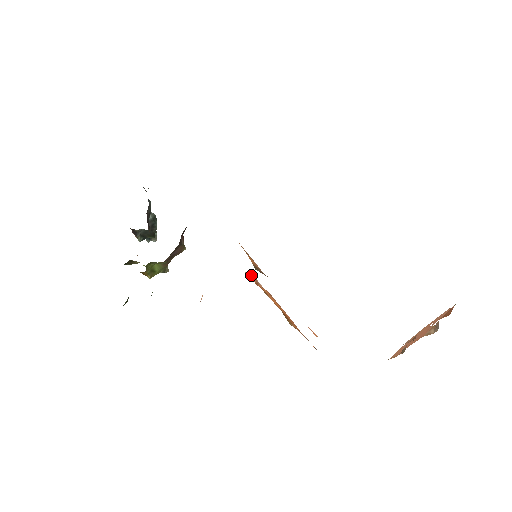
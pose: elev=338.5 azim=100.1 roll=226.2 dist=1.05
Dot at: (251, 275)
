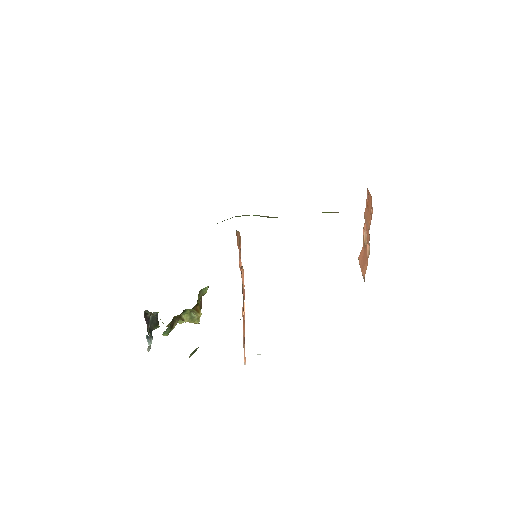
Dot at: occluded
